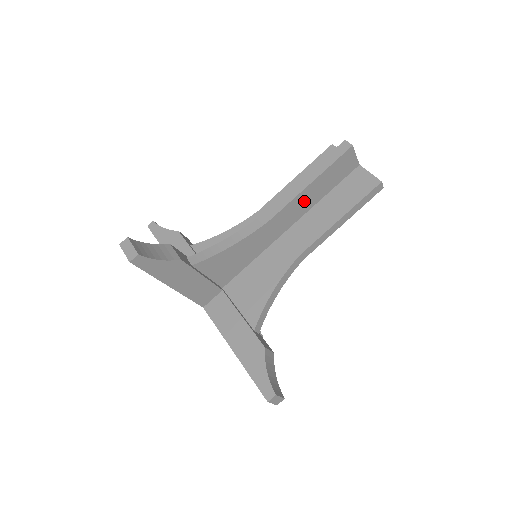
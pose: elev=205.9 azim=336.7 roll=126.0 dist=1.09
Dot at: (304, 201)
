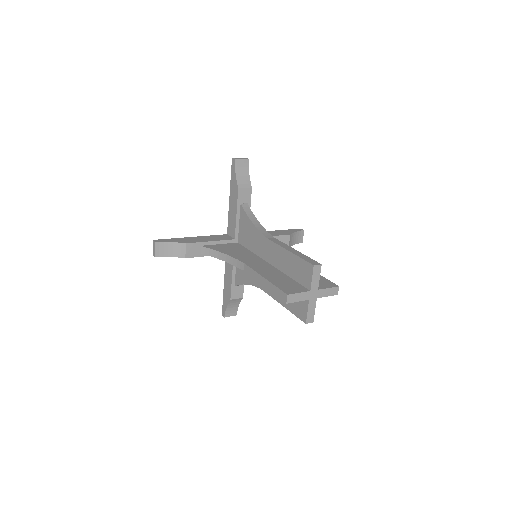
Dot at: occluded
